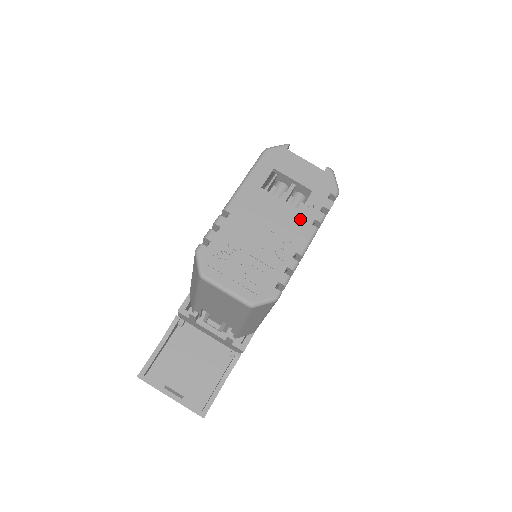
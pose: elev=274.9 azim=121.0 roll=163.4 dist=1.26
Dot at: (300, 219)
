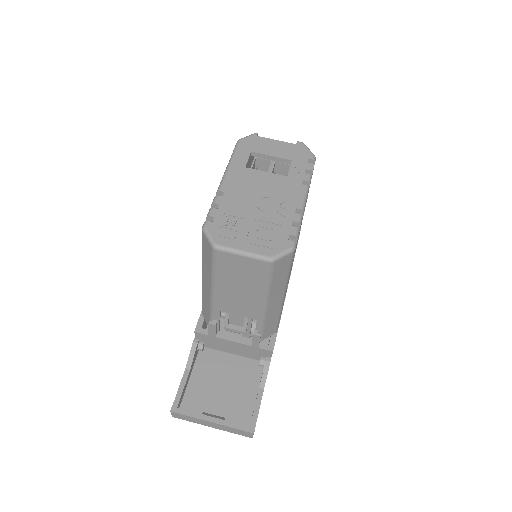
Dot at: (289, 183)
